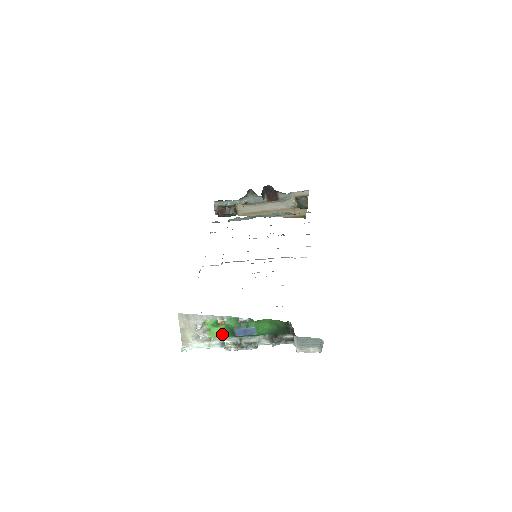
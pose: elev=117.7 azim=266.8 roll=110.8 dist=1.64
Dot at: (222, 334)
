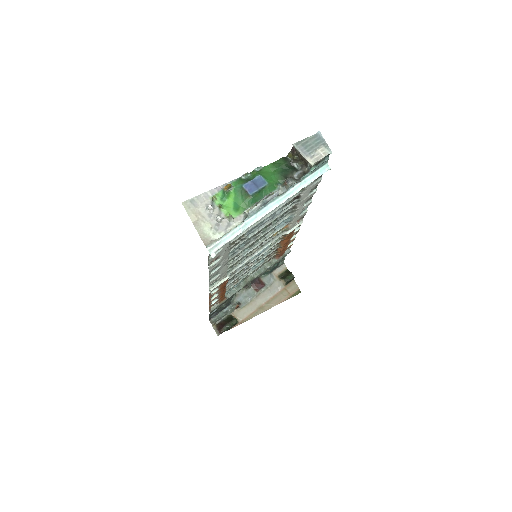
Dot at: (238, 209)
